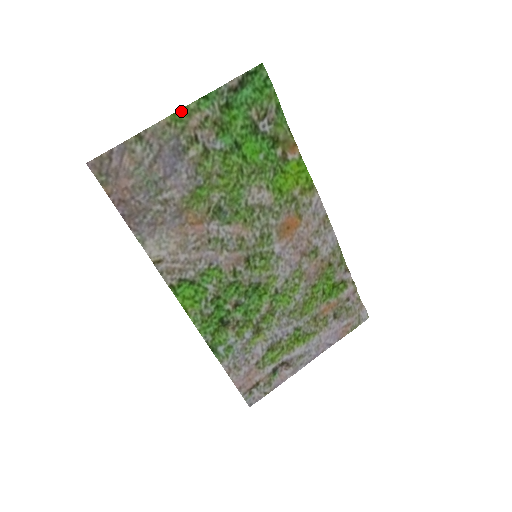
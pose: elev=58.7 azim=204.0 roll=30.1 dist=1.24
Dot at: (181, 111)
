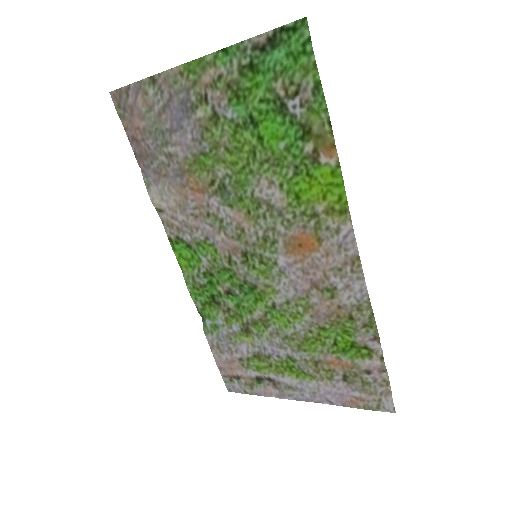
Dot at: (197, 61)
